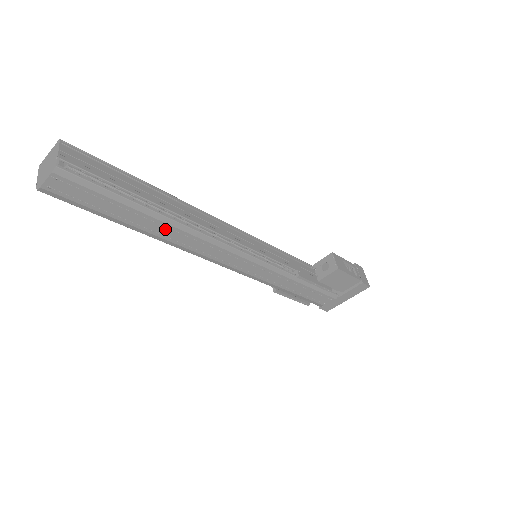
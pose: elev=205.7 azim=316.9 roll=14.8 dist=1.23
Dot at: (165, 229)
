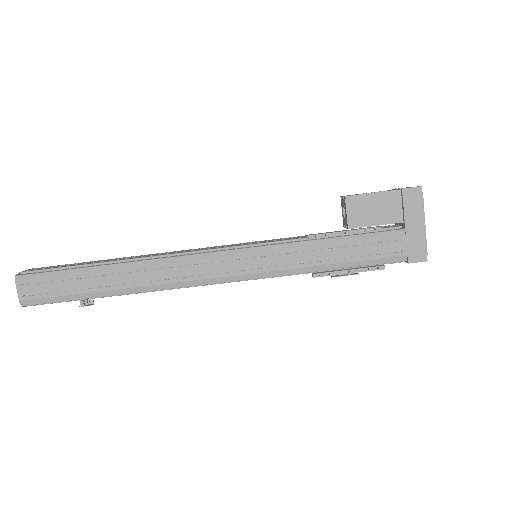
Dot at: (127, 276)
